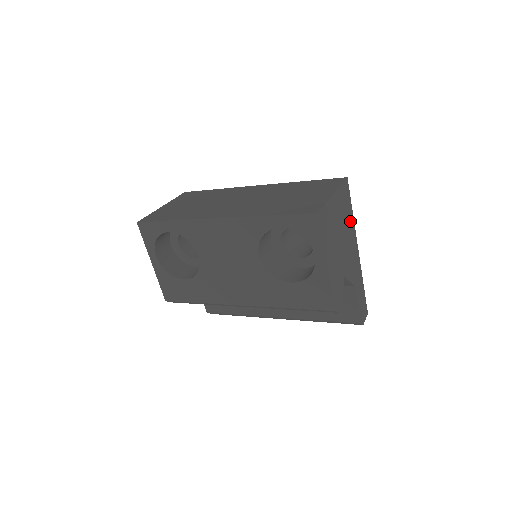
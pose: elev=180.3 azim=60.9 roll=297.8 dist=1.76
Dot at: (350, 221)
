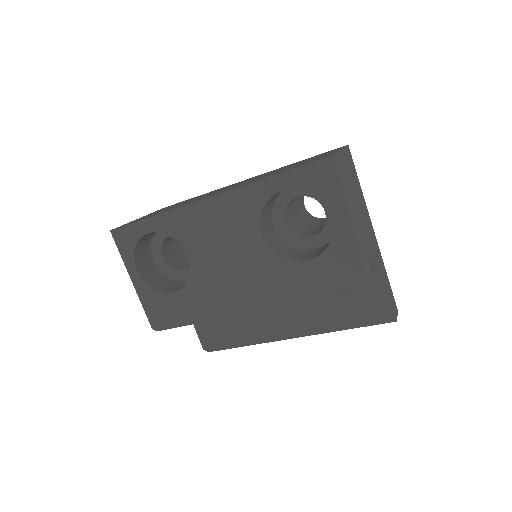
Dot at: (360, 193)
